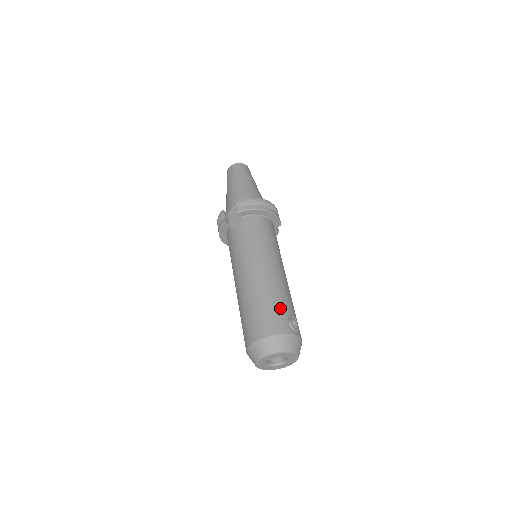
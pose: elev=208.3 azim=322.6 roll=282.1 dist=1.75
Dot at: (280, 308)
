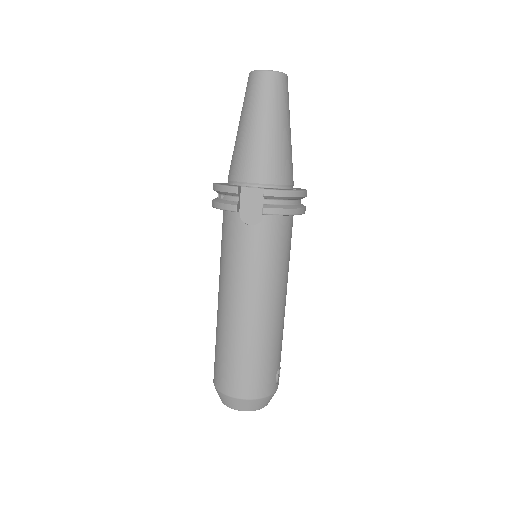
Dot at: (273, 364)
